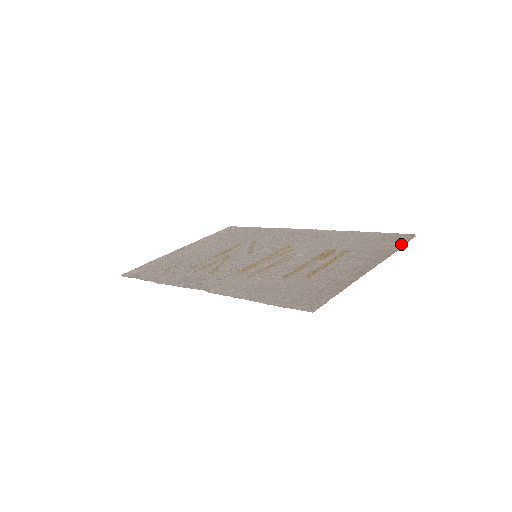
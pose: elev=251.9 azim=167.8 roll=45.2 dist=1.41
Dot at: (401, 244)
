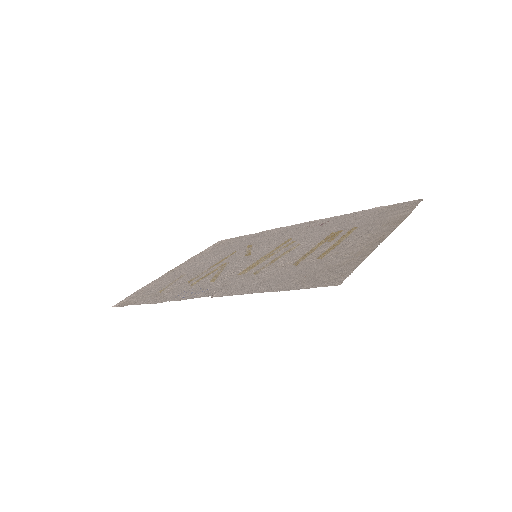
Dot at: (411, 209)
